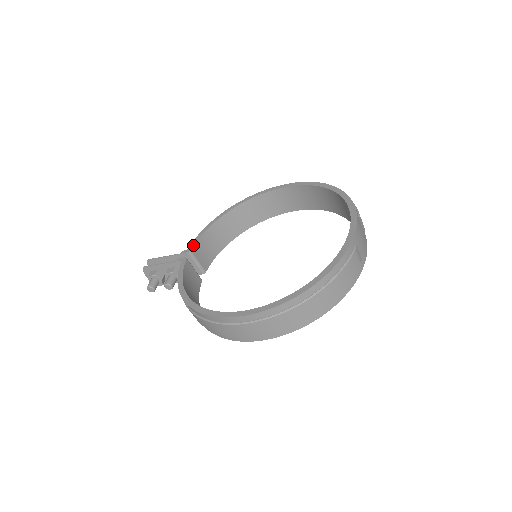
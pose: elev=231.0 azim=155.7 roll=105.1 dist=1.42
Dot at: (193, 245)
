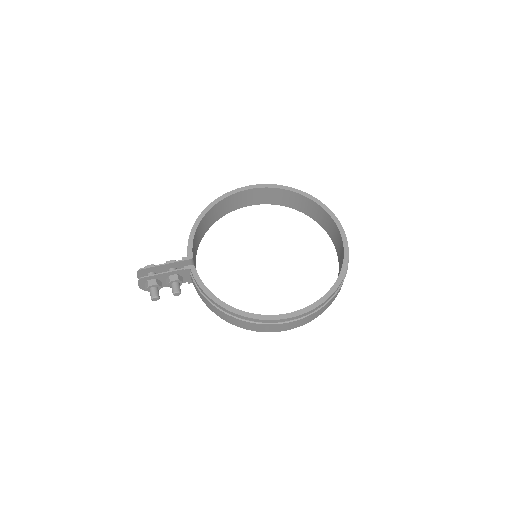
Dot at: (192, 251)
